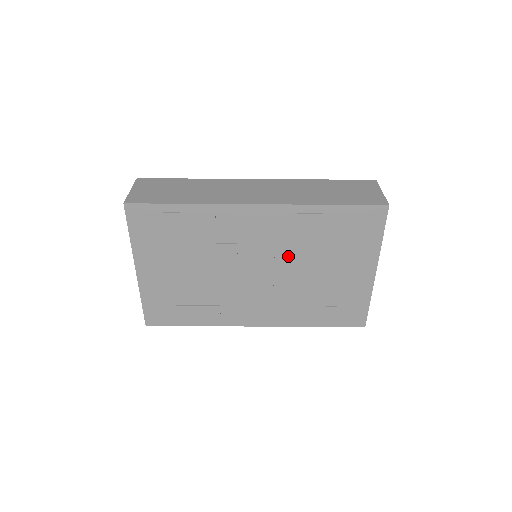
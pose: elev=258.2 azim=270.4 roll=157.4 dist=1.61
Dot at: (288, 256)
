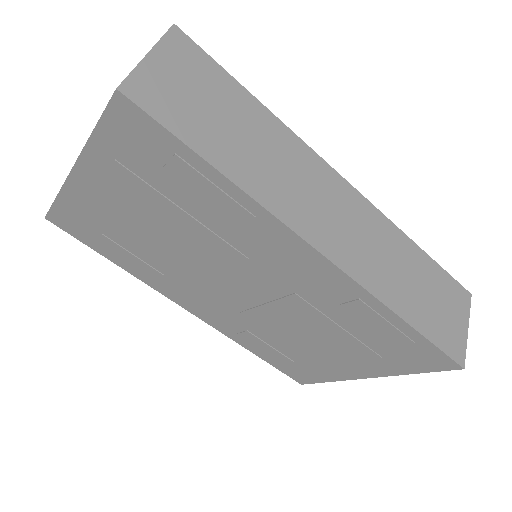
Dot at: (296, 309)
